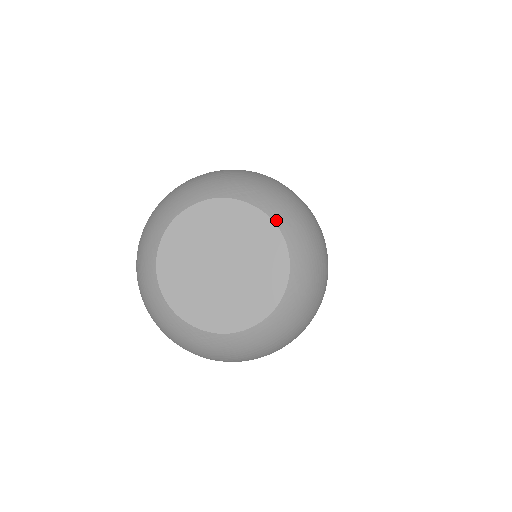
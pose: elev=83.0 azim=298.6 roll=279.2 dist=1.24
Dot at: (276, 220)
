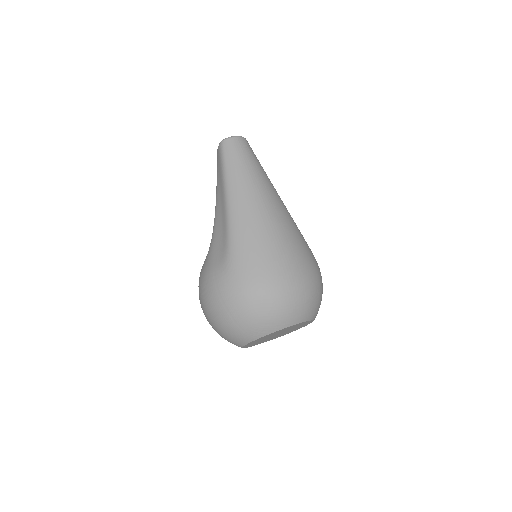
Dot at: (288, 325)
